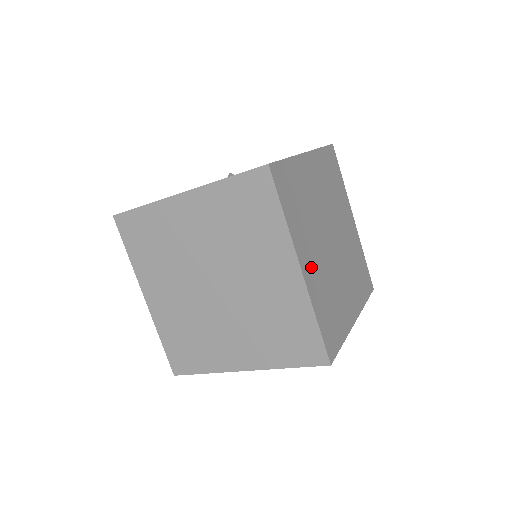
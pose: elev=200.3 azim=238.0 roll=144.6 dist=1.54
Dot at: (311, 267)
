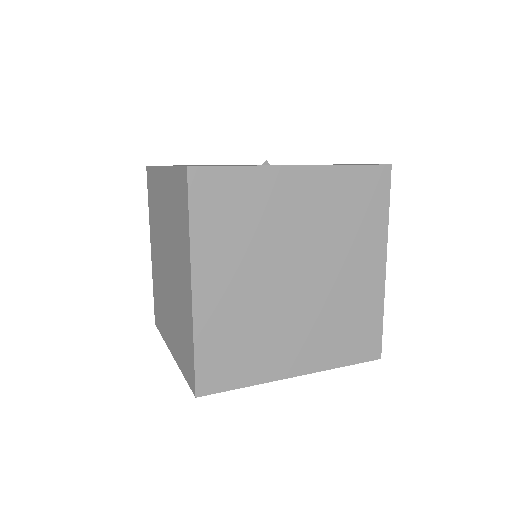
Dot at: (218, 292)
